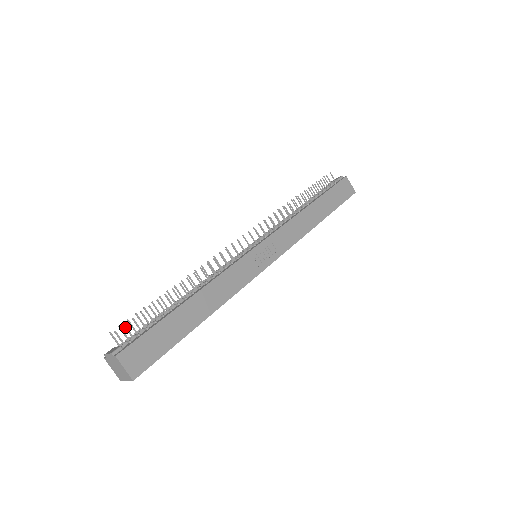
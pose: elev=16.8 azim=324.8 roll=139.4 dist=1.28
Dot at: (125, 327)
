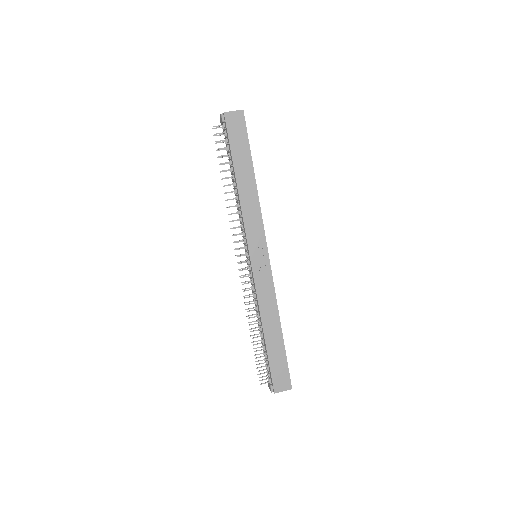
Dot at: occluded
